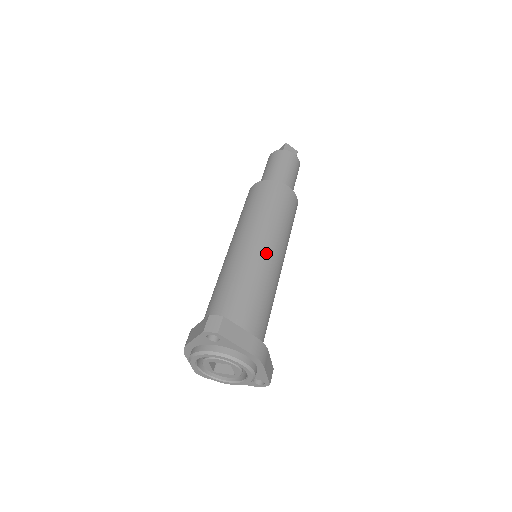
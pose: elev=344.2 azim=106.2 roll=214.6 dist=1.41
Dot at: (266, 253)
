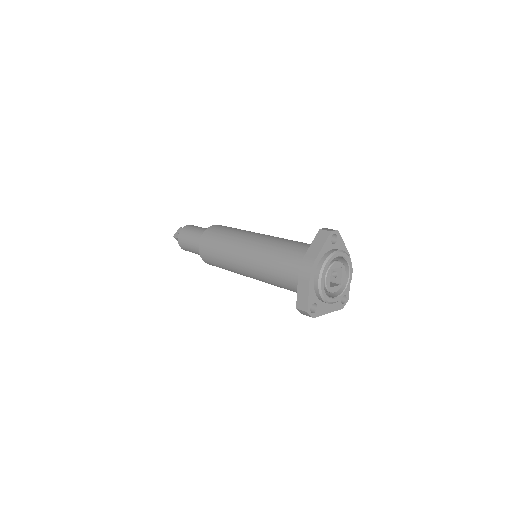
Dot at: occluded
